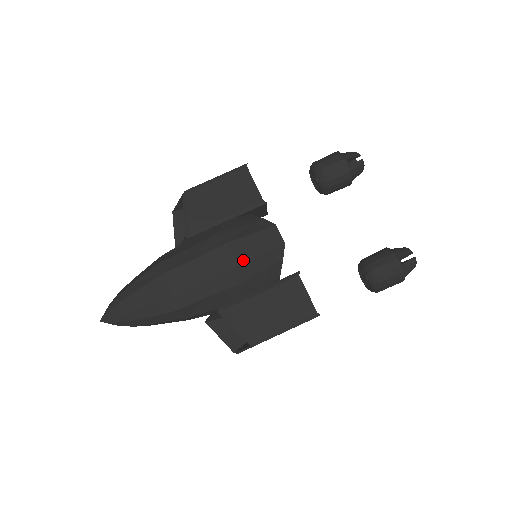
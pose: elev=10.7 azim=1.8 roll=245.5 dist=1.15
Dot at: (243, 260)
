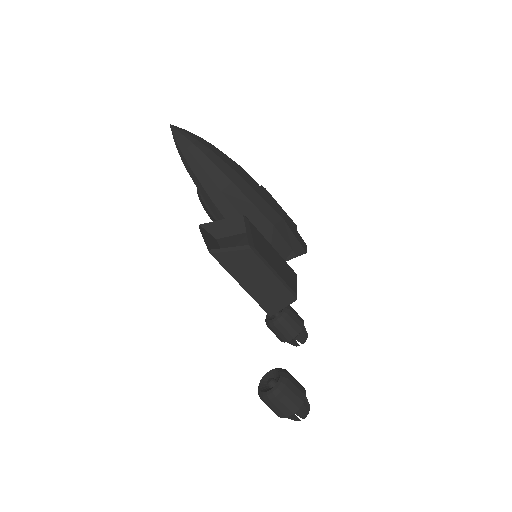
Dot at: (286, 222)
